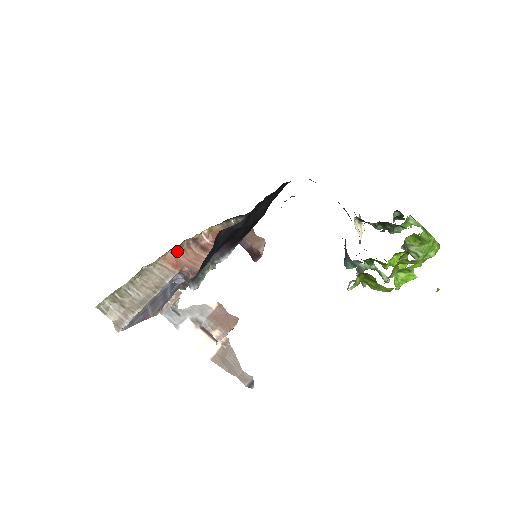
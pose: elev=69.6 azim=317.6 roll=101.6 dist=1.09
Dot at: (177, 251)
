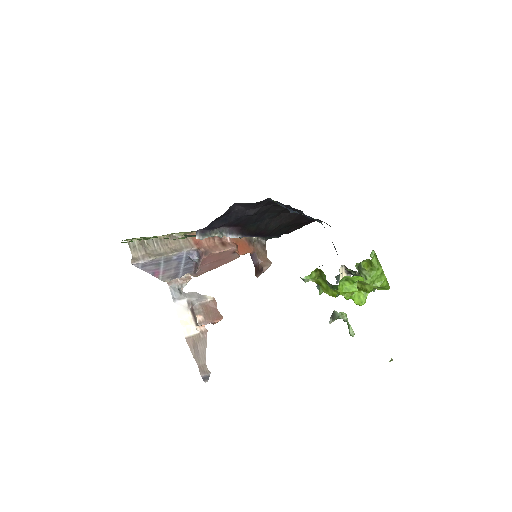
Dot at: occluded
